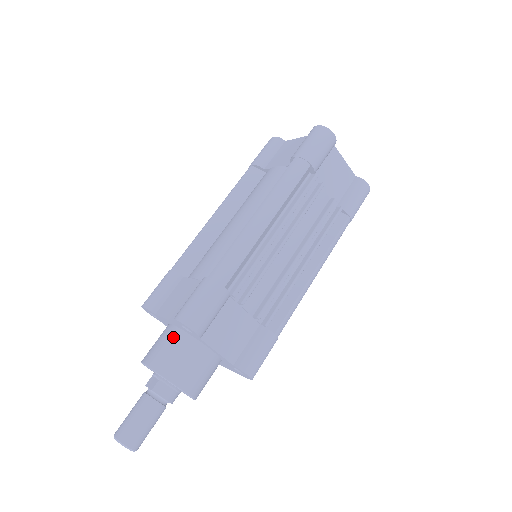
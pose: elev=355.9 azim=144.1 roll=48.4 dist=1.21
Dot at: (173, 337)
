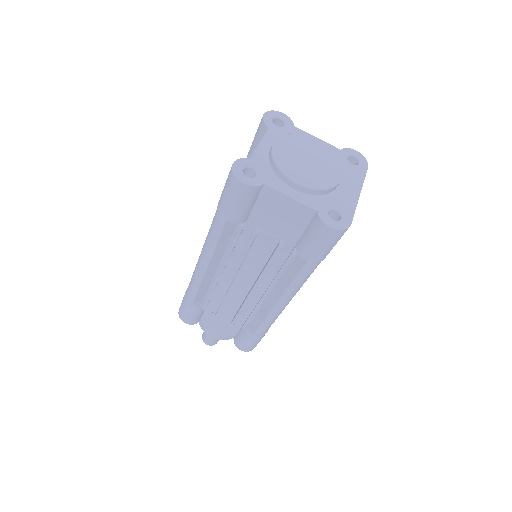
Dot at: occluded
